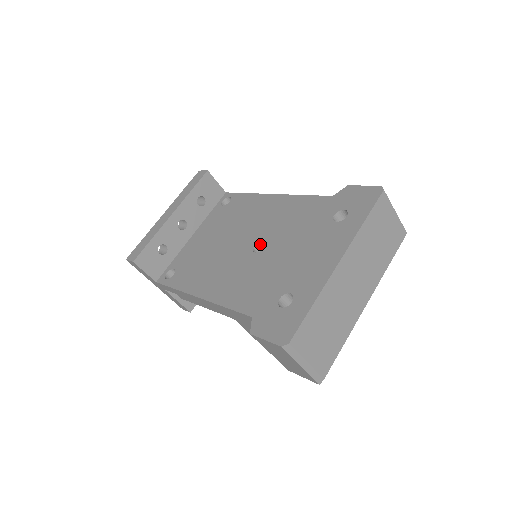
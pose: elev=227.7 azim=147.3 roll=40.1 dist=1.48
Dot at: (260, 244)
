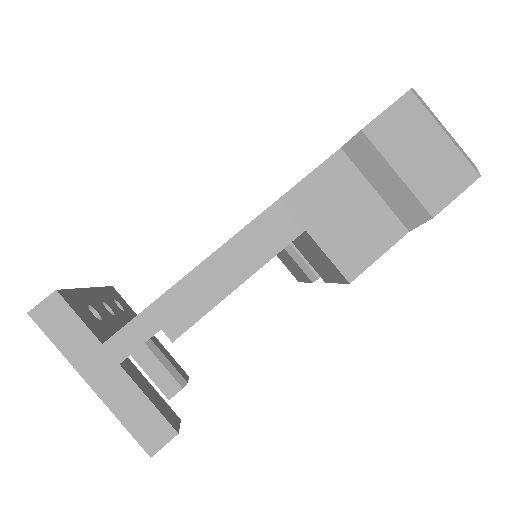
Dot at: occluded
